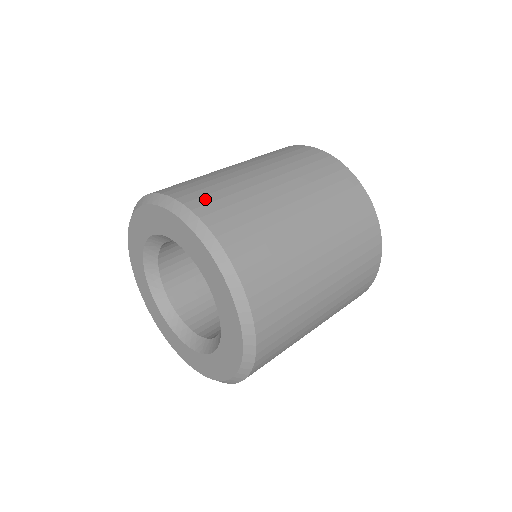
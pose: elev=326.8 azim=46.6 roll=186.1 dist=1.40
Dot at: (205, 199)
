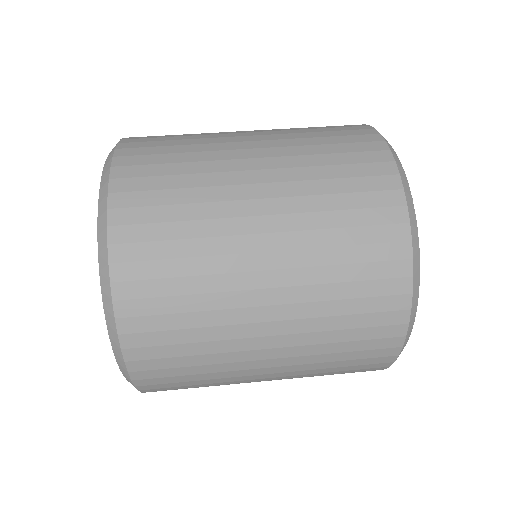
Dot at: (149, 323)
